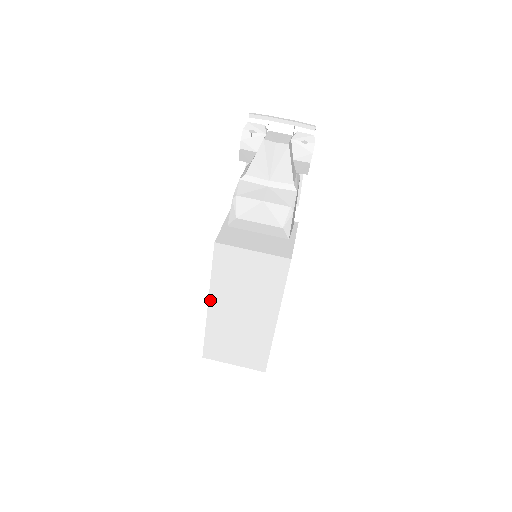
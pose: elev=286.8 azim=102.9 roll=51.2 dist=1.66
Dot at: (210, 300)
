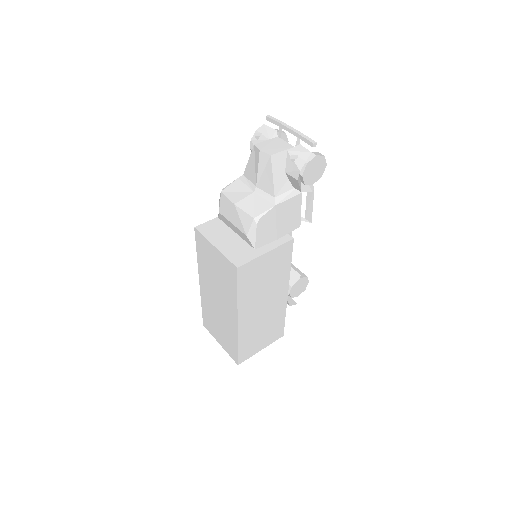
Dot at: (200, 277)
